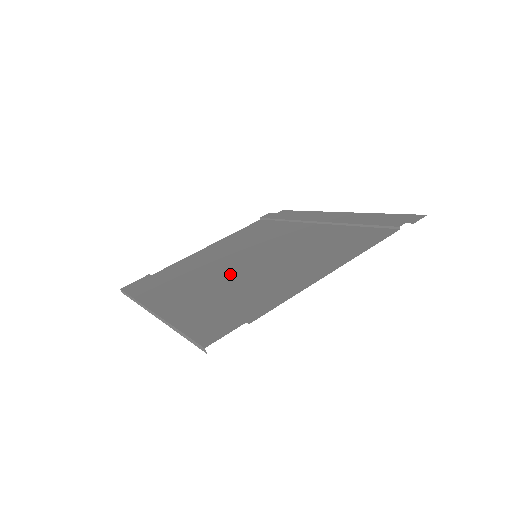
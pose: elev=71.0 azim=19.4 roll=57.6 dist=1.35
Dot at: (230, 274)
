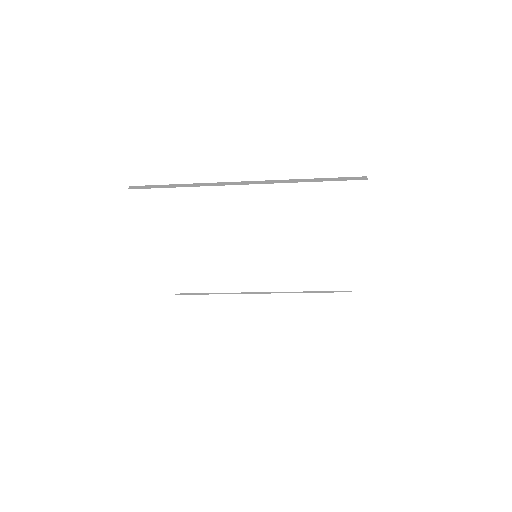
Dot at: occluded
